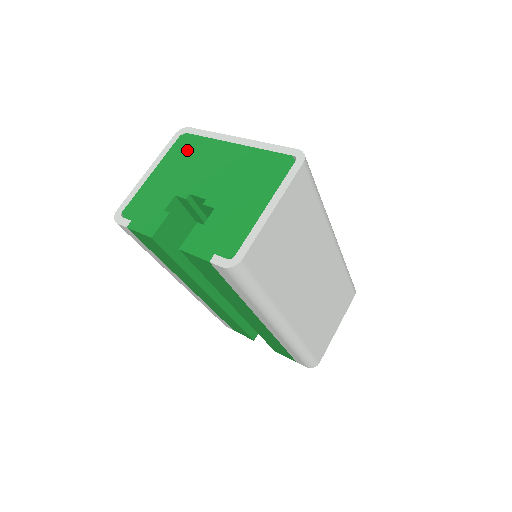
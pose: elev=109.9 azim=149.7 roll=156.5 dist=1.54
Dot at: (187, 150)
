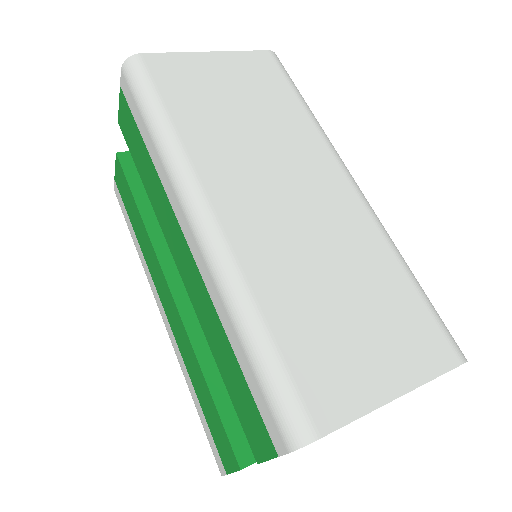
Dot at: occluded
